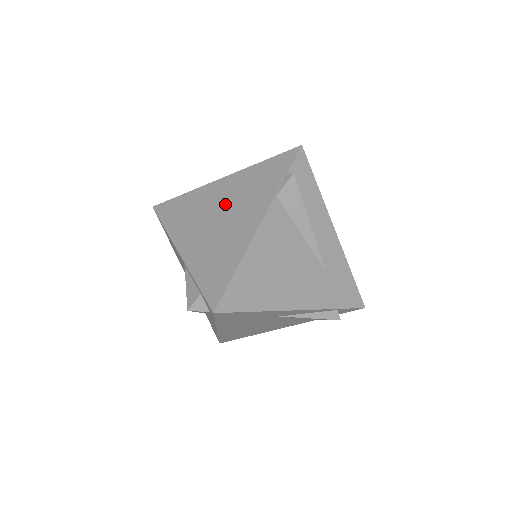
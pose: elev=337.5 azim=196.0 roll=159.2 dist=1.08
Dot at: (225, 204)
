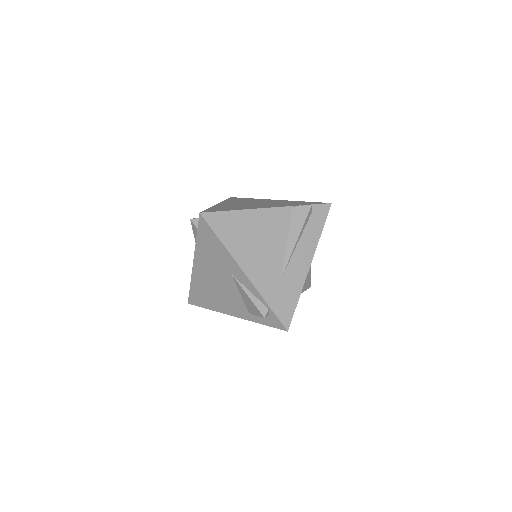
Dot at: (264, 202)
